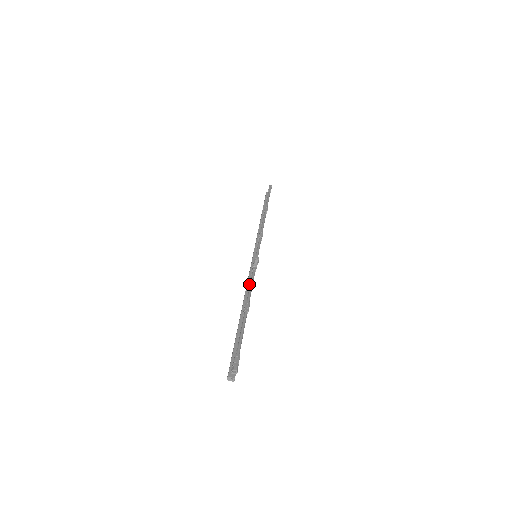
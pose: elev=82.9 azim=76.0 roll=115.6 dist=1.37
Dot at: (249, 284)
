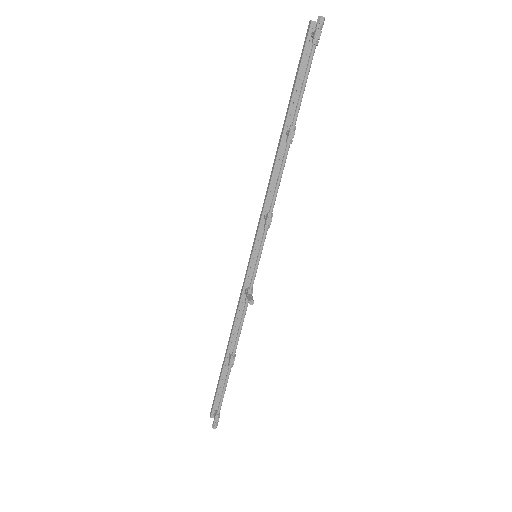
Dot at: (240, 308)
